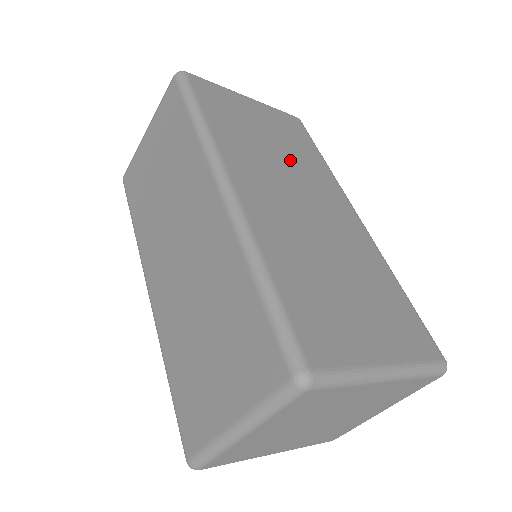
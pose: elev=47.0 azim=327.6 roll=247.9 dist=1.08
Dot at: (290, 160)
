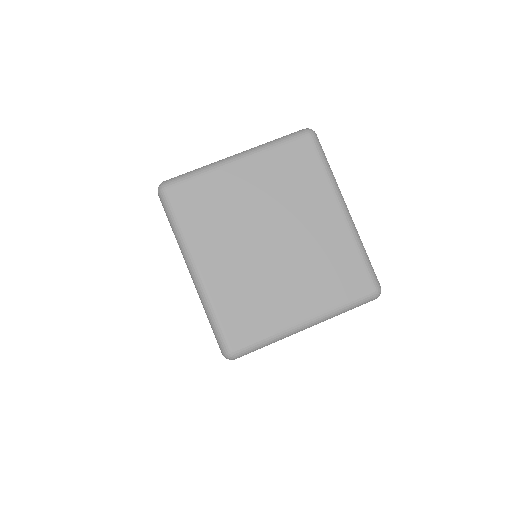
Dot at: occluded
